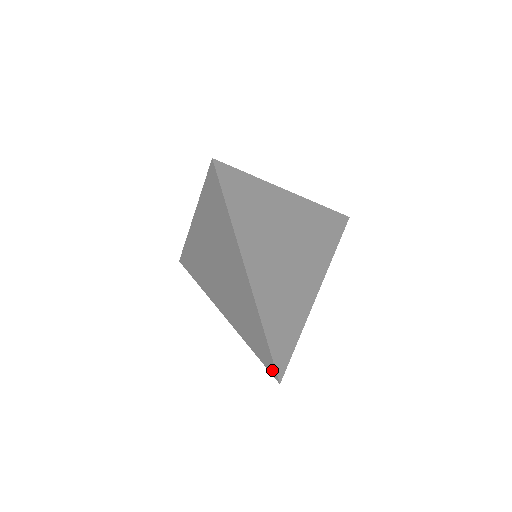
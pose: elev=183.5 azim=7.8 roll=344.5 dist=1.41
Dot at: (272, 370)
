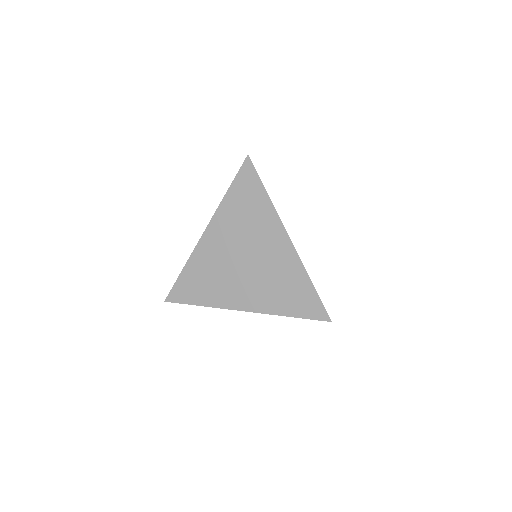
Dot at: (321, 314)
